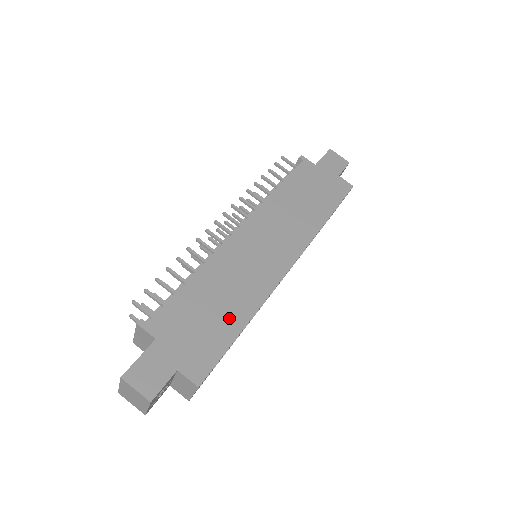
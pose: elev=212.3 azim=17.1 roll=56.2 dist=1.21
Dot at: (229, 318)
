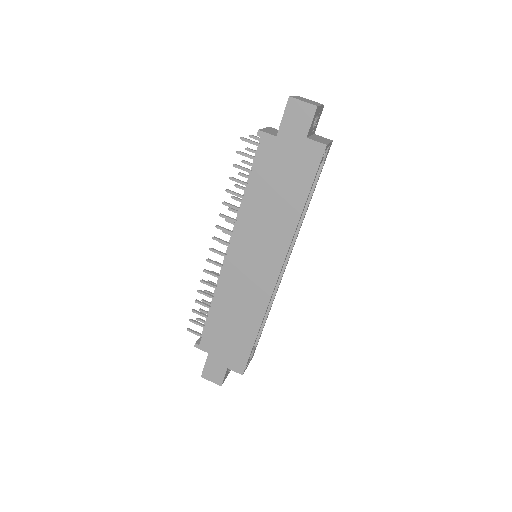
Dot at: (245, 330)
